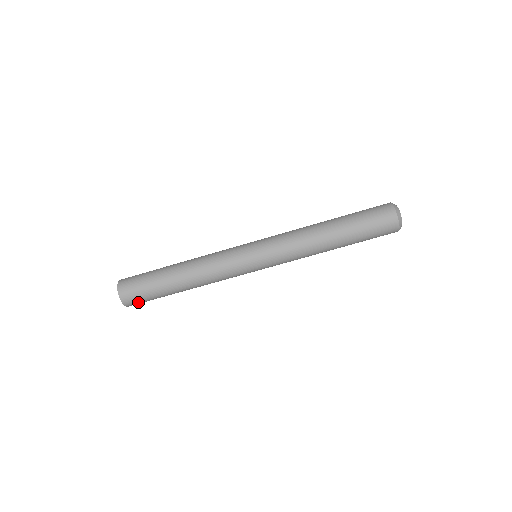
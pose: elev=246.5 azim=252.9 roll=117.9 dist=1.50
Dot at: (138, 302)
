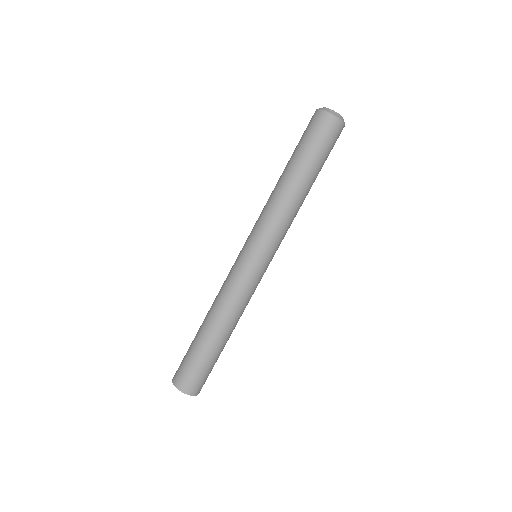
Dot at: (198, 382)
